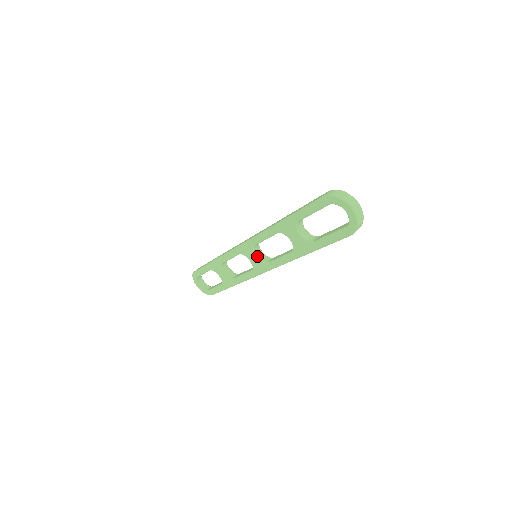
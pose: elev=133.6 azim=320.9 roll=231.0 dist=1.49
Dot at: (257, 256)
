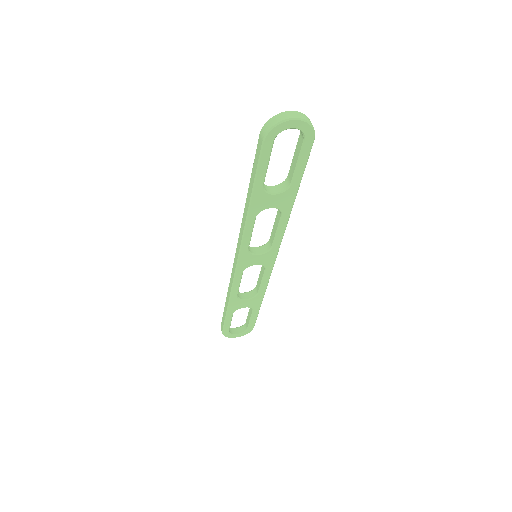
Dot at: (258, 254)
